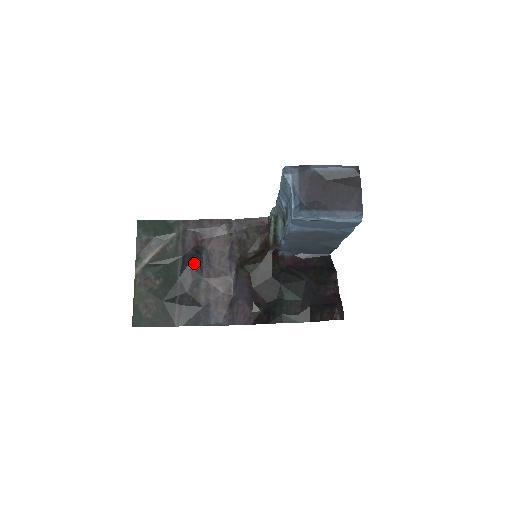
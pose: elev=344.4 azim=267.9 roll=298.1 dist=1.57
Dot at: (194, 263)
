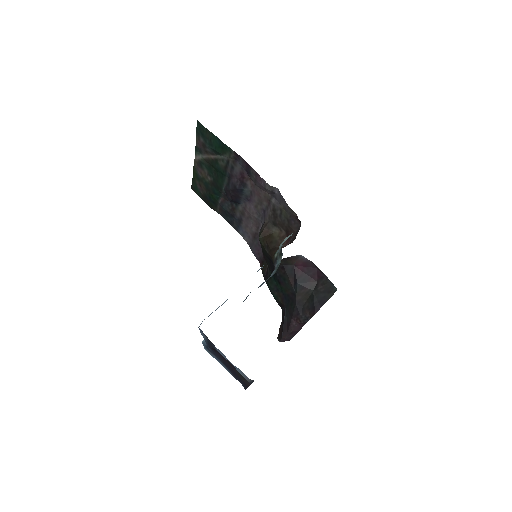
Dot at: (235, 192)
